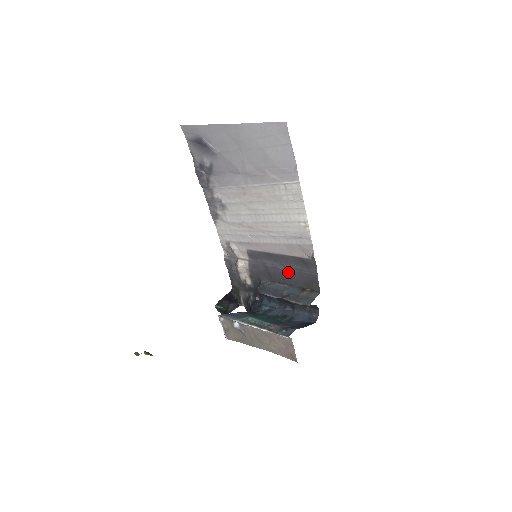
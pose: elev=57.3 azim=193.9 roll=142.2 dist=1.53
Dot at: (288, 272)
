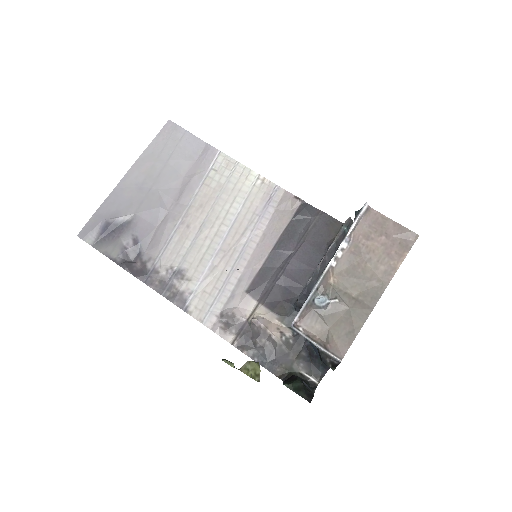
Dot at: (302, 250)
